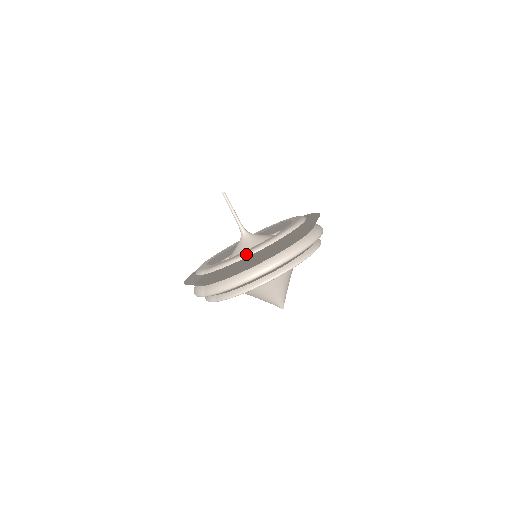
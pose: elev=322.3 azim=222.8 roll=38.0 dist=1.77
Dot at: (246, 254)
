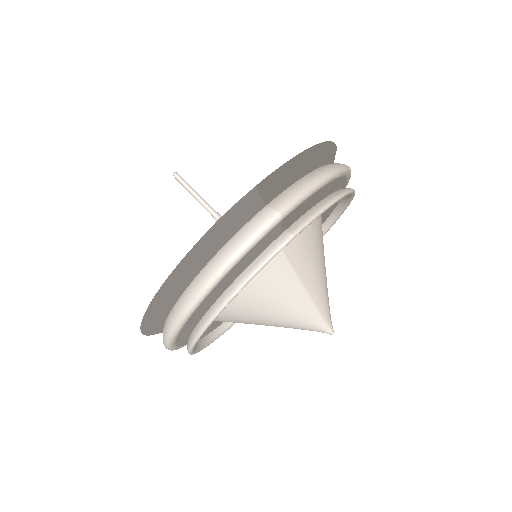
Dot at: occluded
